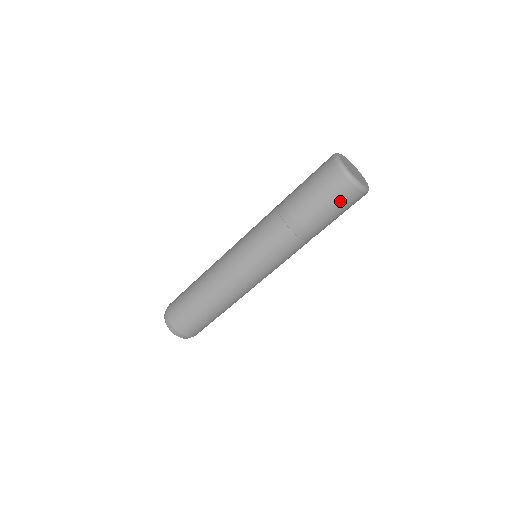
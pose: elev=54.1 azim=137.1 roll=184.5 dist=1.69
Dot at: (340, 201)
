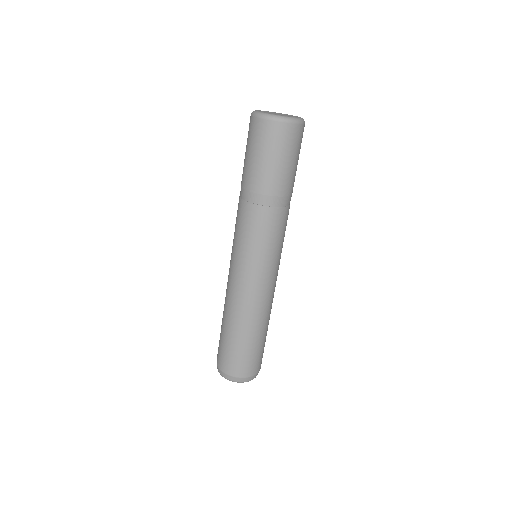
Dot at: (276, 145)
